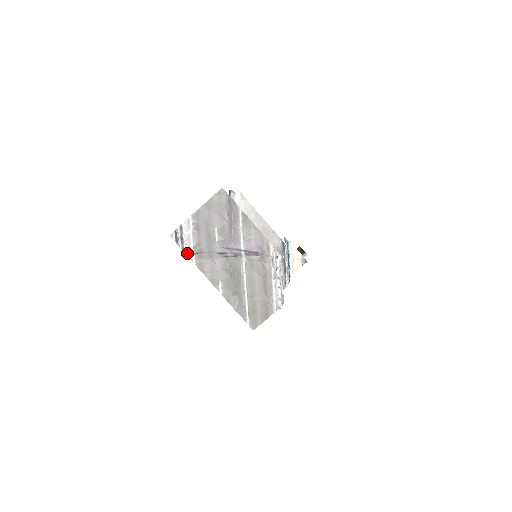
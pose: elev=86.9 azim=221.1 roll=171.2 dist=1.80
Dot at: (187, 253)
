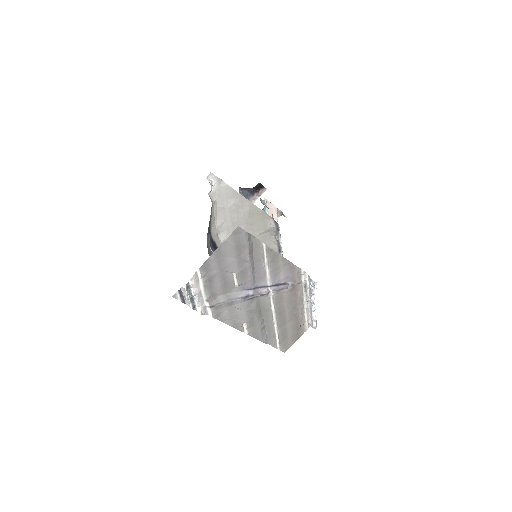
Dot at: (200, 310)
